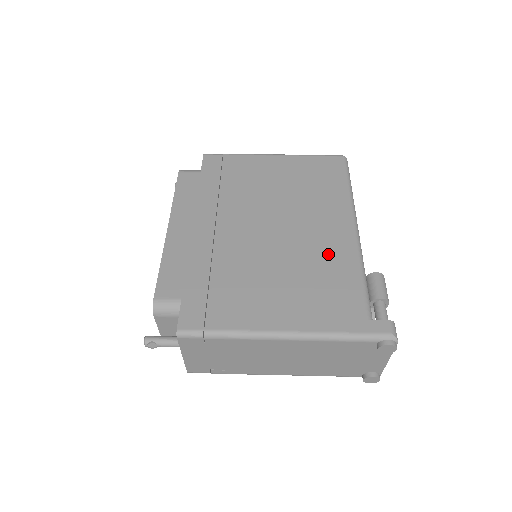
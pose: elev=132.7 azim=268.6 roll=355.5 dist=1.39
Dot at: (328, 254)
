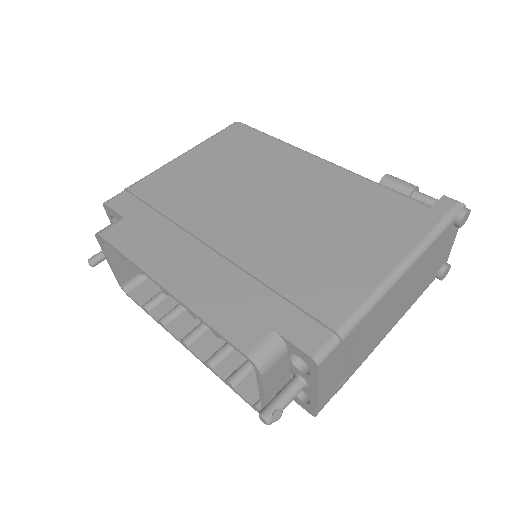
Dot at: (335, 191)
